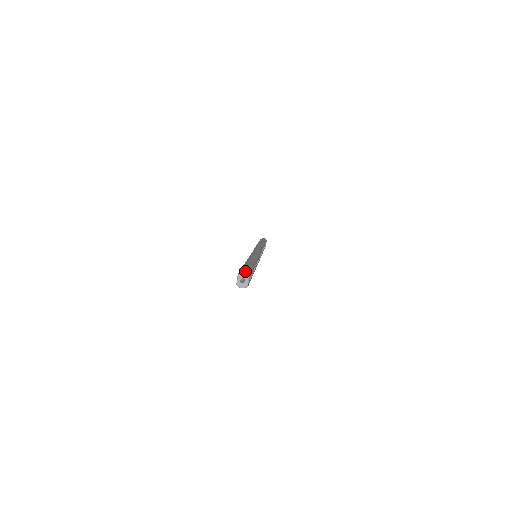
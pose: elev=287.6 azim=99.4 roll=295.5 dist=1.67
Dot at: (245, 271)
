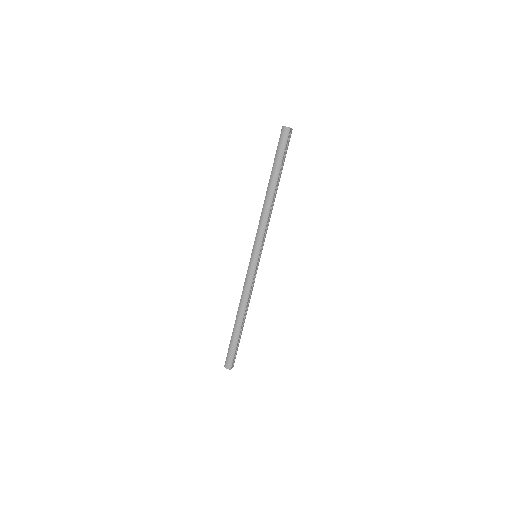
Dot at: occluded
